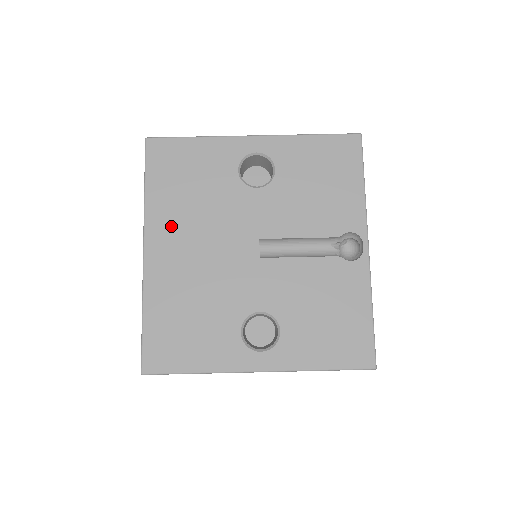
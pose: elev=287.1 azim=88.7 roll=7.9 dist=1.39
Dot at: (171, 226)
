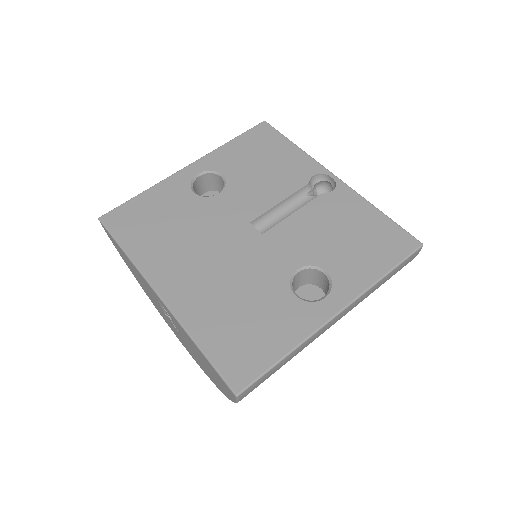
Dot at: (168, 261)
